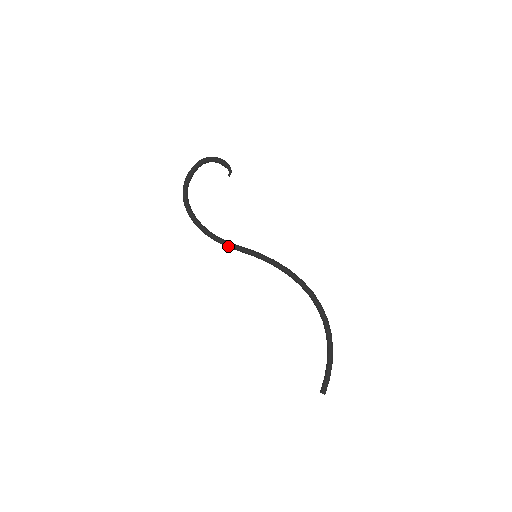
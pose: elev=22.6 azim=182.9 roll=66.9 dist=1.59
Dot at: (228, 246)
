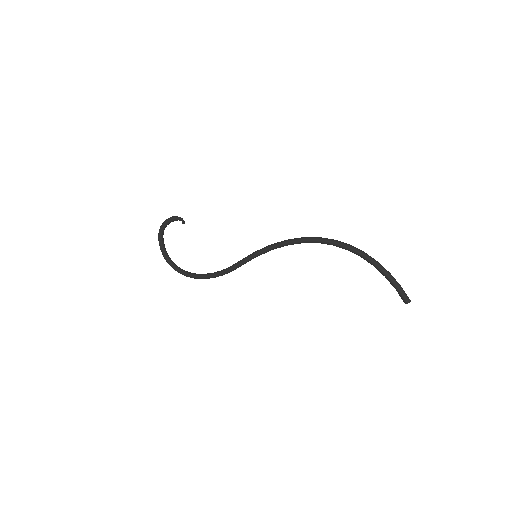
Dot at: (232, 270)
